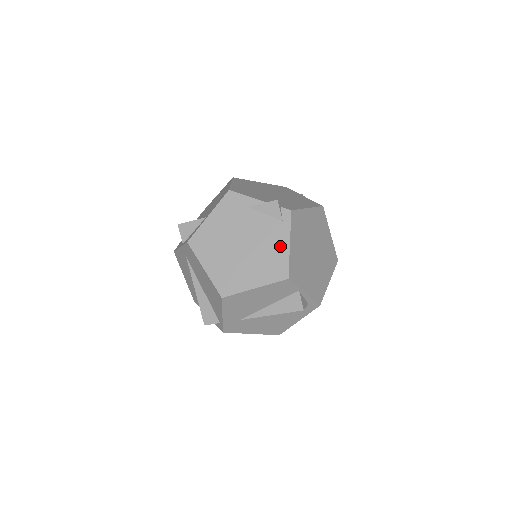
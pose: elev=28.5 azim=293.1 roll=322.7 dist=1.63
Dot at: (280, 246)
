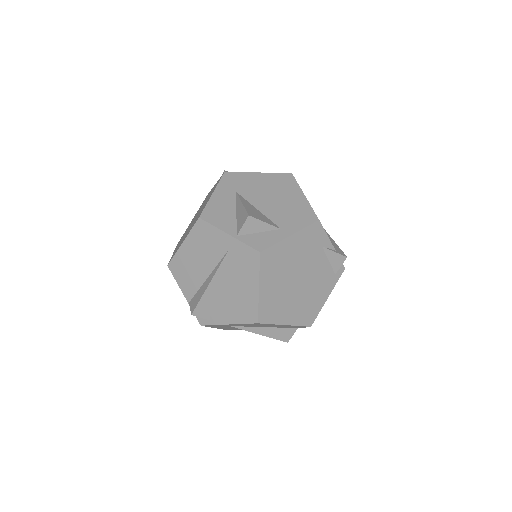
Dot at: (322, 296)
